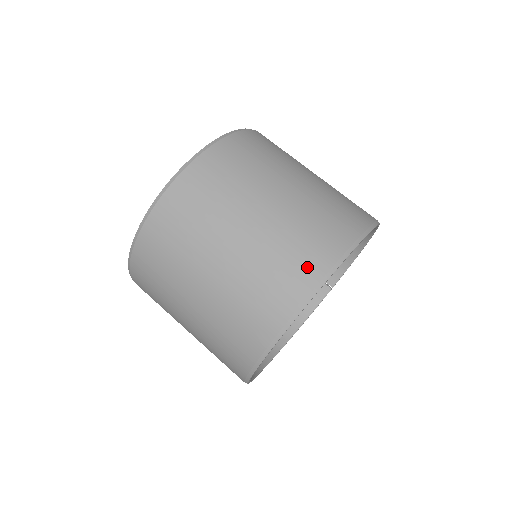
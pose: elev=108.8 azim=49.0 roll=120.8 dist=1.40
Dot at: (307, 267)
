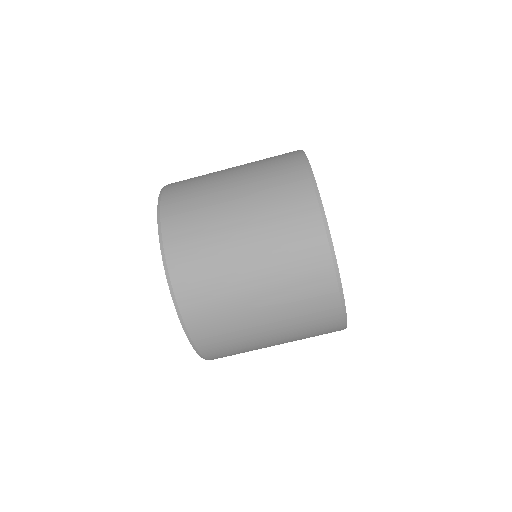
Dot at: (296, 183)
